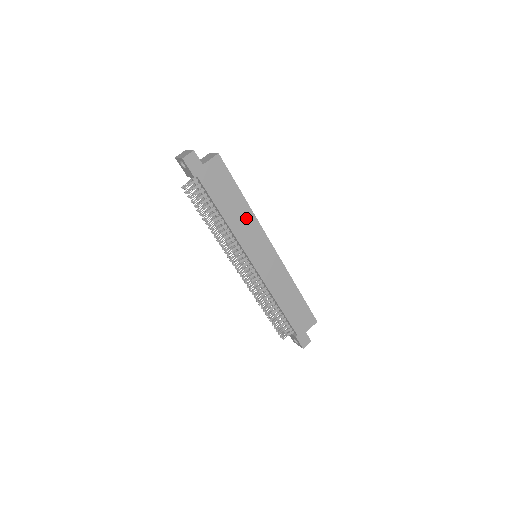
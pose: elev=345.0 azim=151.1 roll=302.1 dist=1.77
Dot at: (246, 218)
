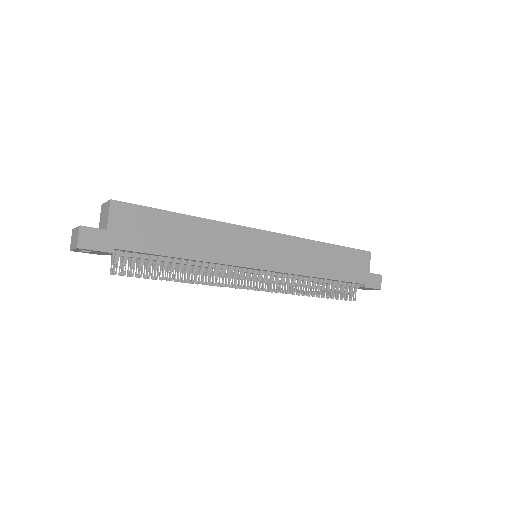
Dot at: (210, 233)
